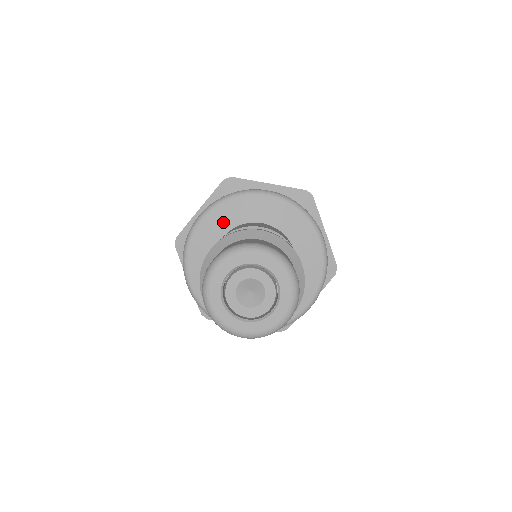
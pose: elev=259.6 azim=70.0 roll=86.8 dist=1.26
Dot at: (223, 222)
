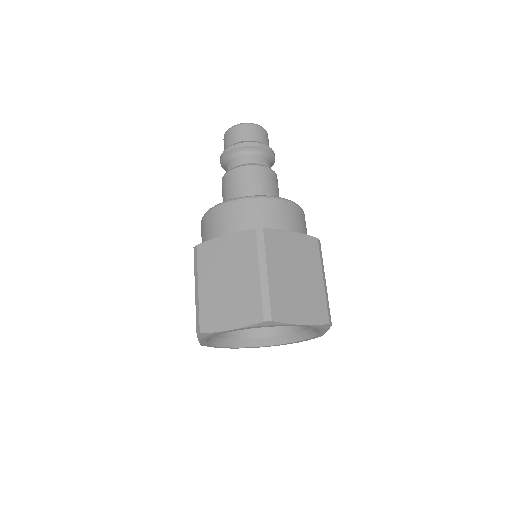
Dot at: occluded
